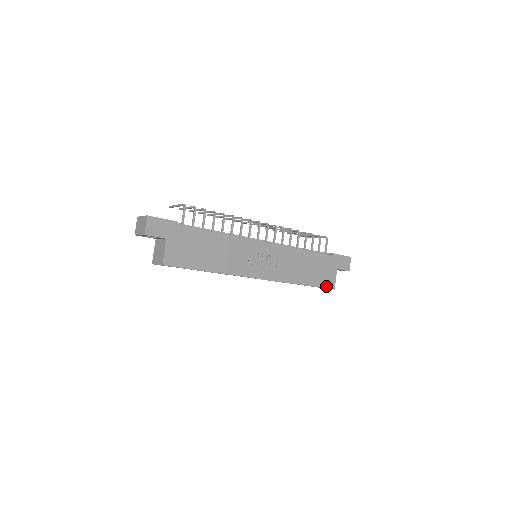
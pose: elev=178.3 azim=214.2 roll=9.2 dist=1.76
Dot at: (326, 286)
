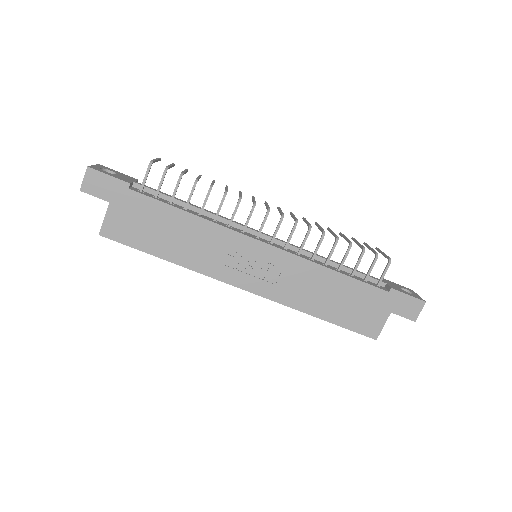
Dot at: (361, 331)
